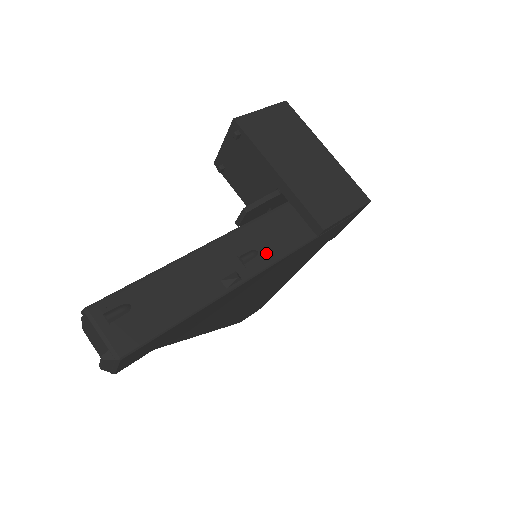
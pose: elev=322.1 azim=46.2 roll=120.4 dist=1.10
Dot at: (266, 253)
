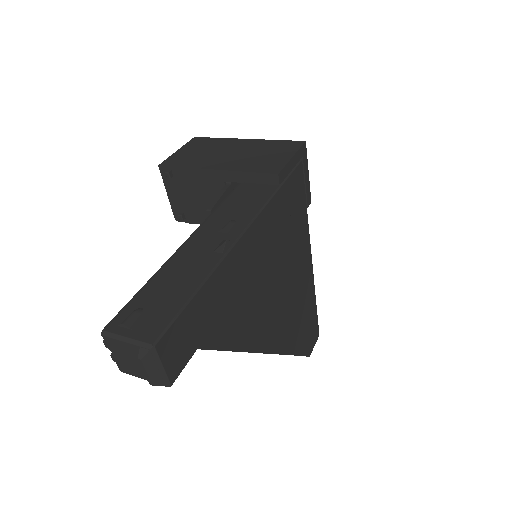
Dot at: (242, 217)
